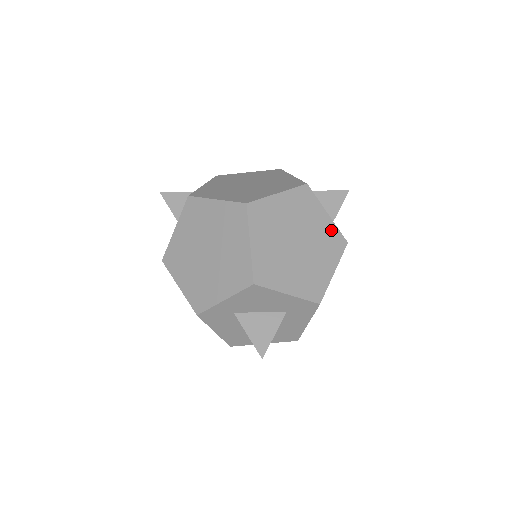
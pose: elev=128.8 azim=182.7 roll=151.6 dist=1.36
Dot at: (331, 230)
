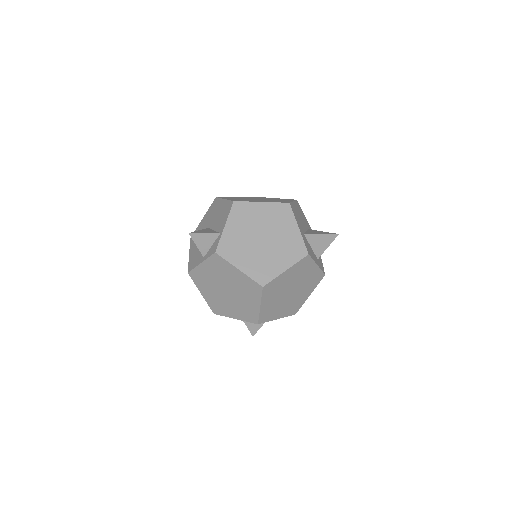
Dot at: (316, 273)
